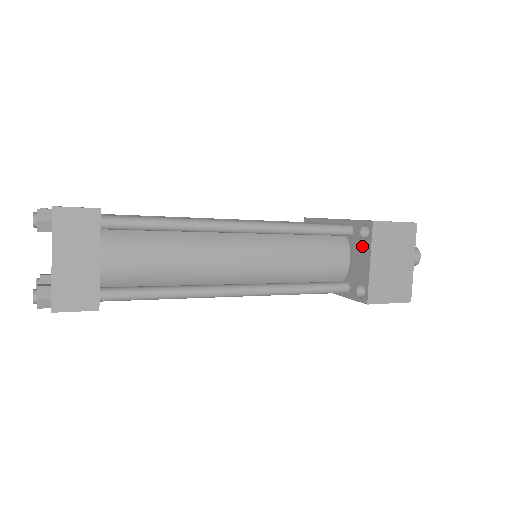
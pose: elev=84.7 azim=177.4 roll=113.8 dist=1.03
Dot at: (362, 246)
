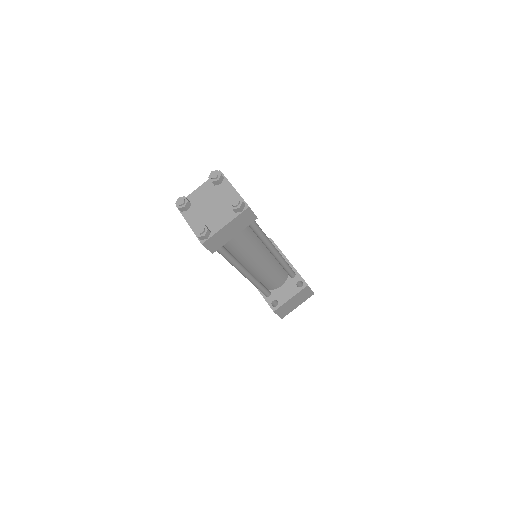
Dot at: (293, 288)
